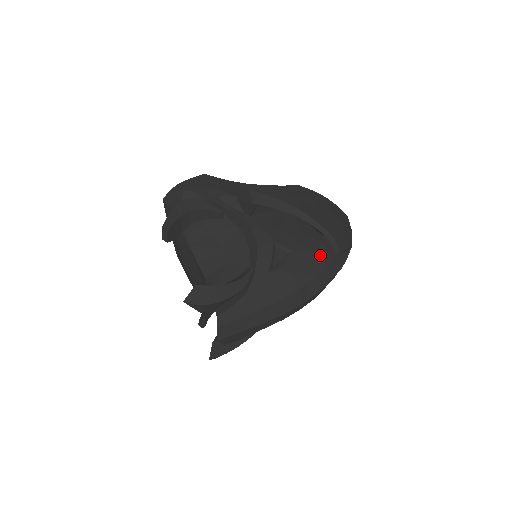
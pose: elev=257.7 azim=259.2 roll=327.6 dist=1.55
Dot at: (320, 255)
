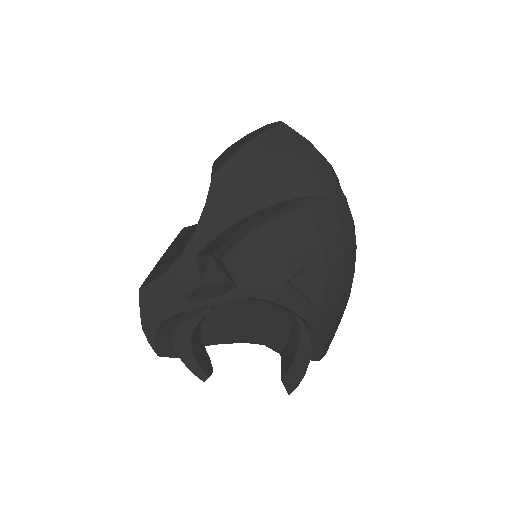
Dot at: (327, 232)
